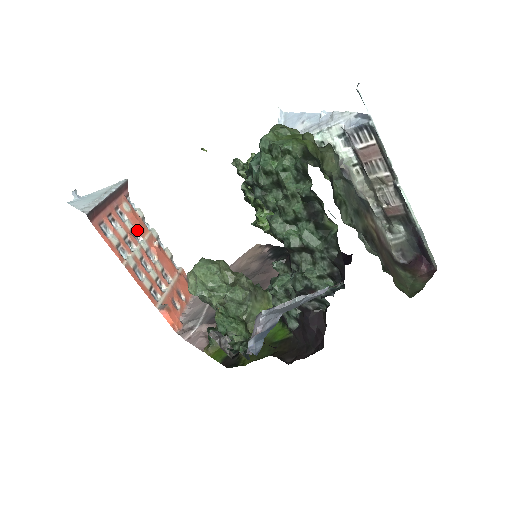
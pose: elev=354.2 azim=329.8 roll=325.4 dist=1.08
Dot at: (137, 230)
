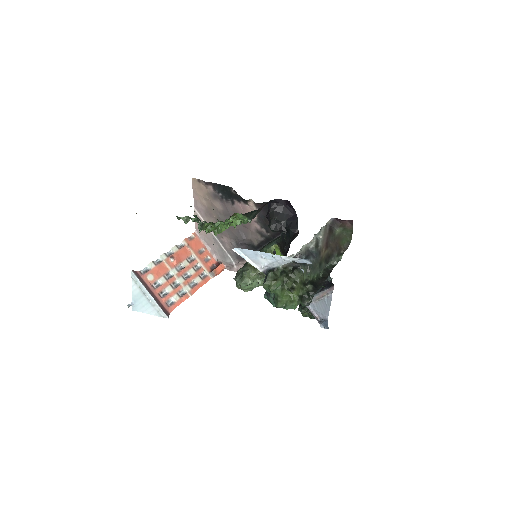
Dot at: (164, 274)
